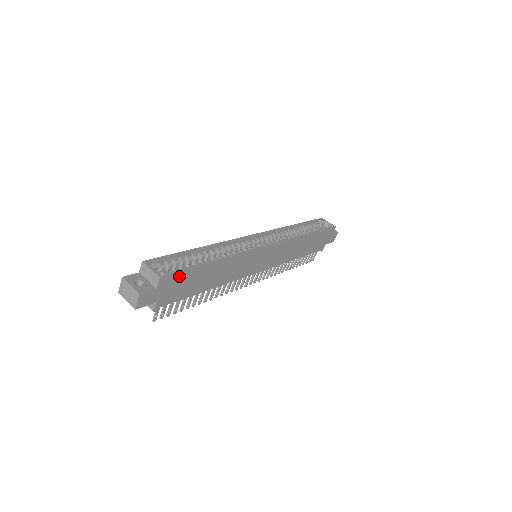
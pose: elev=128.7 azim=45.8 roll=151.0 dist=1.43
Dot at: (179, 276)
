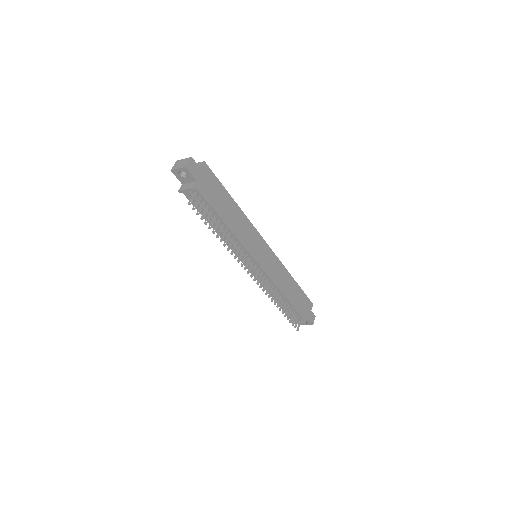
Dot at: (214, 179)
